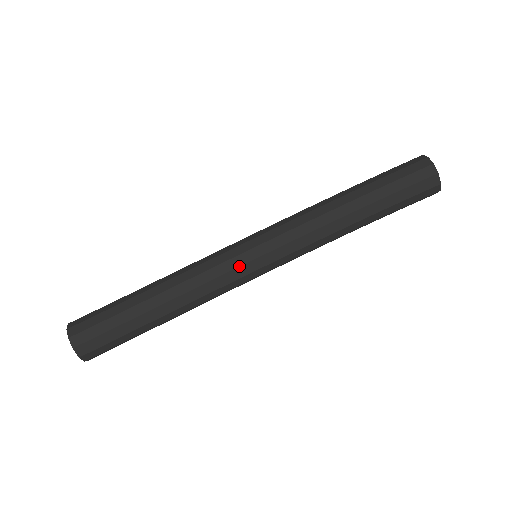
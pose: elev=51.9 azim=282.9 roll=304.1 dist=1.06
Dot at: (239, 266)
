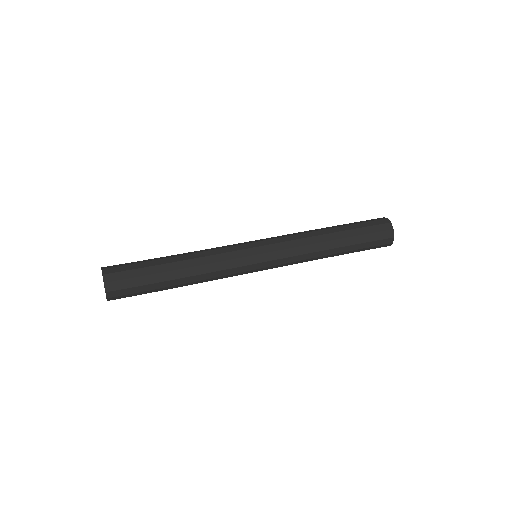
Dot at: (244, 256)
